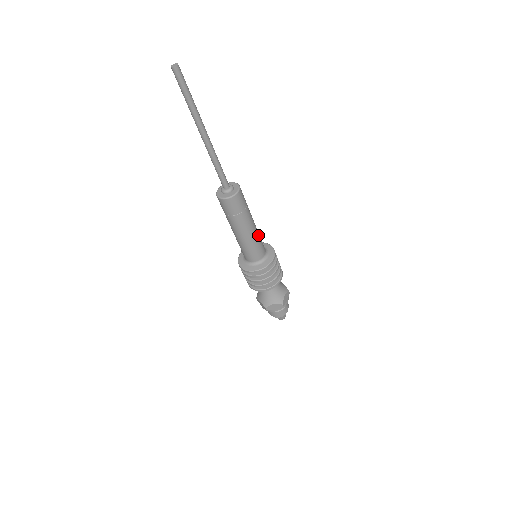
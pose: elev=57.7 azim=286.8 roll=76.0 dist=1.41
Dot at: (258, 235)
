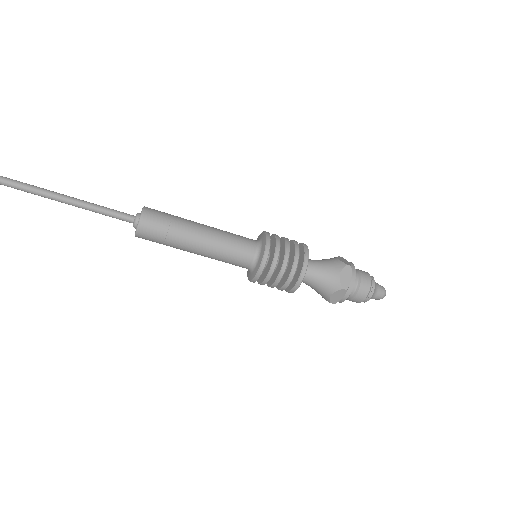
Dot at: (223, 238)
